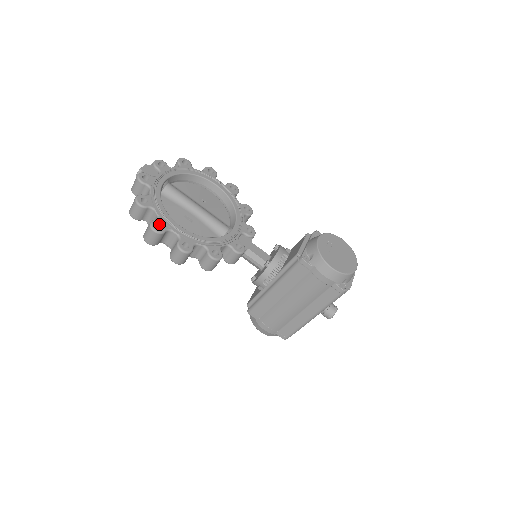
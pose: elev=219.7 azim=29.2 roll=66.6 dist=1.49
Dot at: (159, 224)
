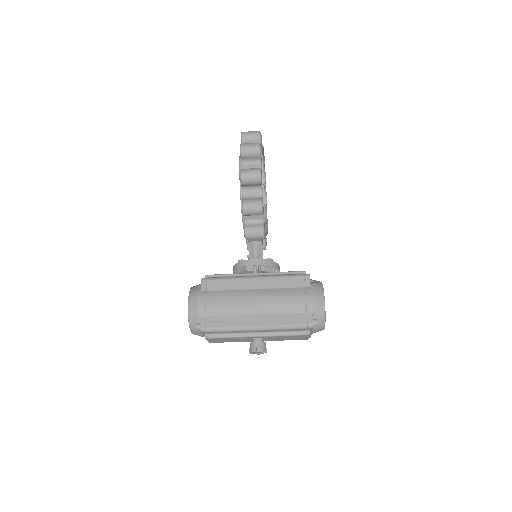
Dot at: occluded
